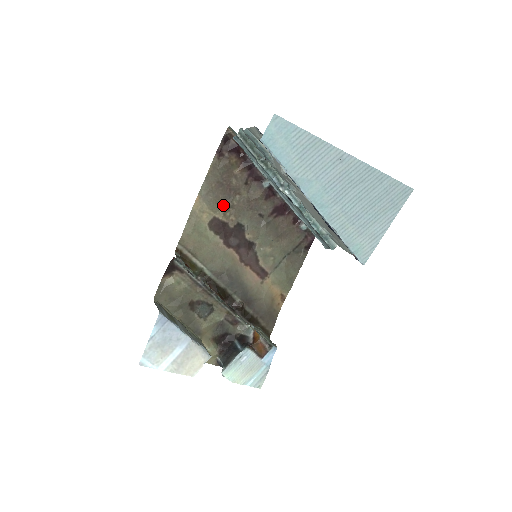
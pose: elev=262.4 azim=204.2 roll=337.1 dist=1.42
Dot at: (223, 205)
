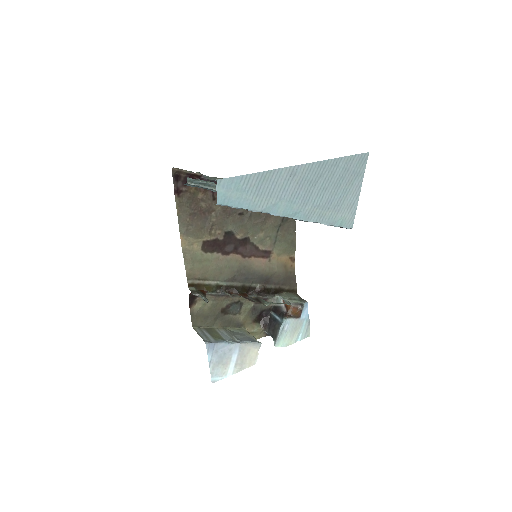
Dot at: (205, 228)
